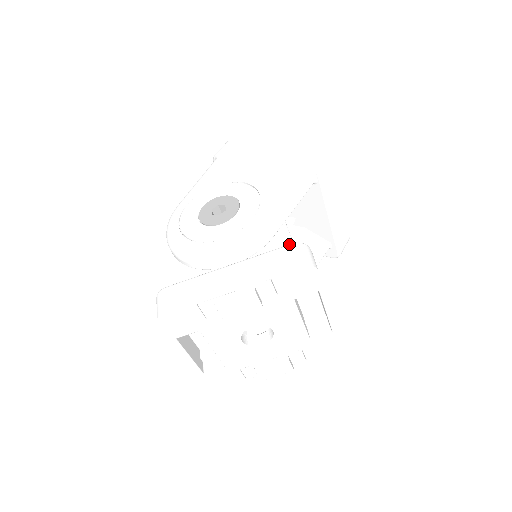
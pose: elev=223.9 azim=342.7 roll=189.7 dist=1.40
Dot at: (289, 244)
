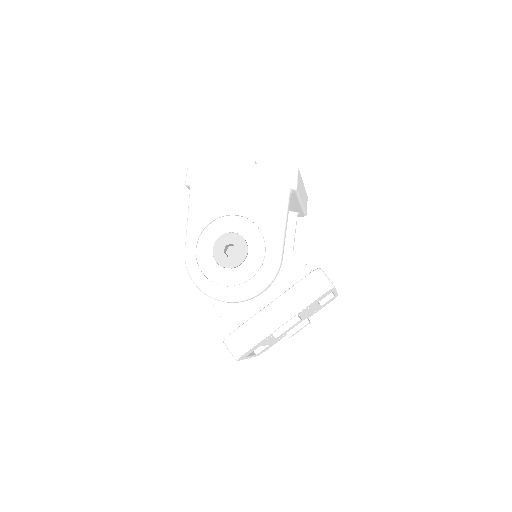
Dot at: (308, 275)
